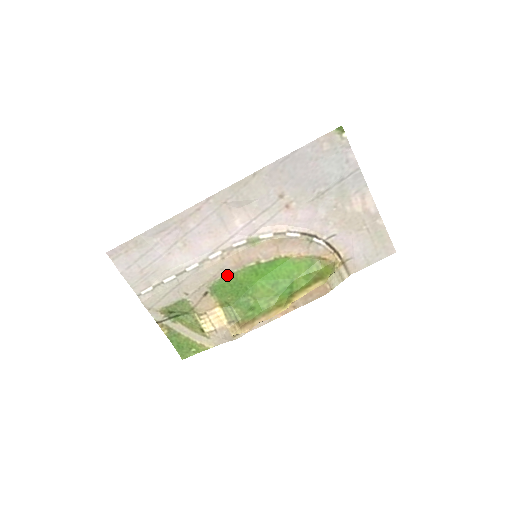
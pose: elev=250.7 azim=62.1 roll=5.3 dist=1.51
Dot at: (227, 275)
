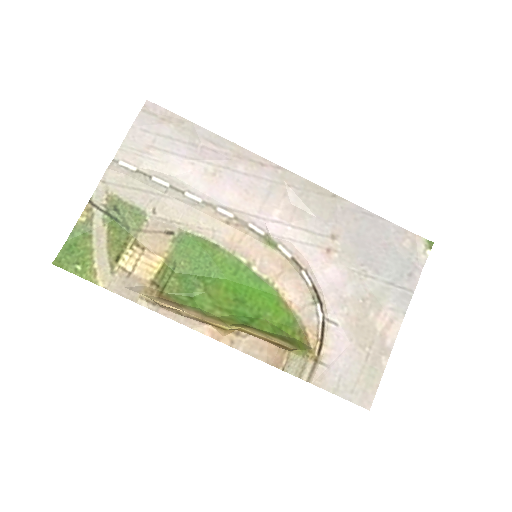
Dot at: (210, 241)
